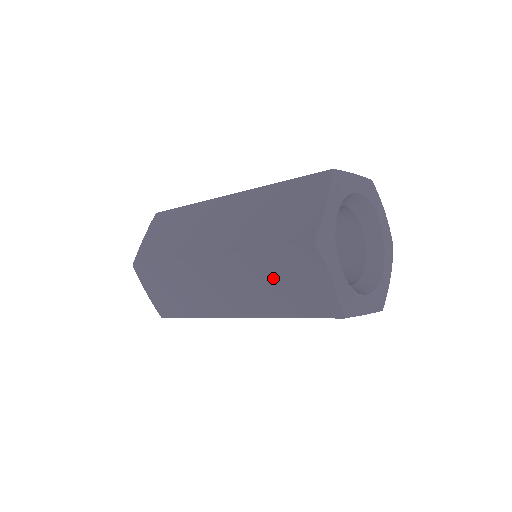
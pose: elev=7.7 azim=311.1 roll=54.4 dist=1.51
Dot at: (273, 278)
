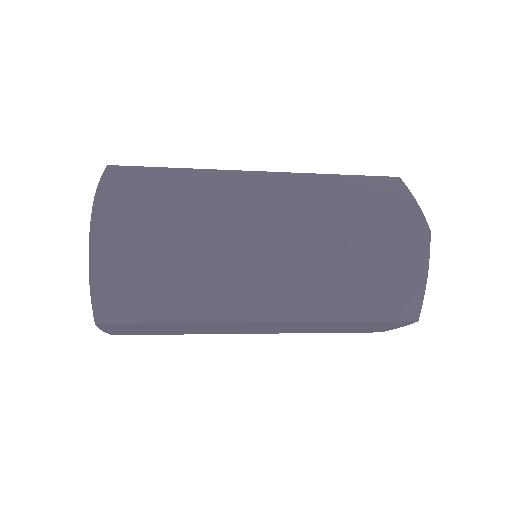
Dot at: (357, 268)
